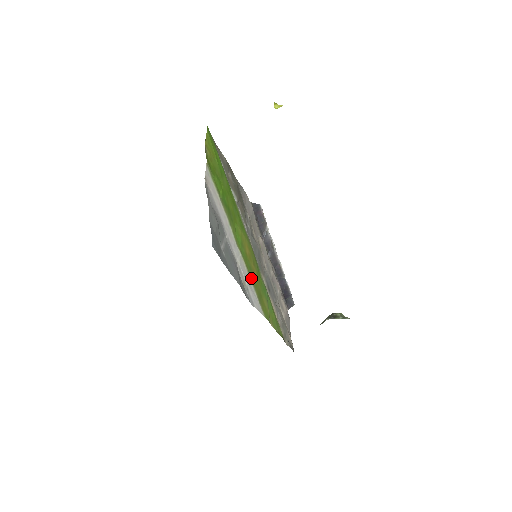
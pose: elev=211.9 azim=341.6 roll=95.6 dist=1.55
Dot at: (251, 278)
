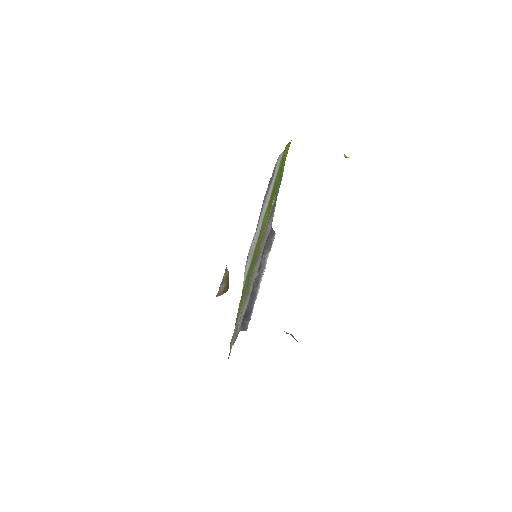
Dot at: (254, 253)
